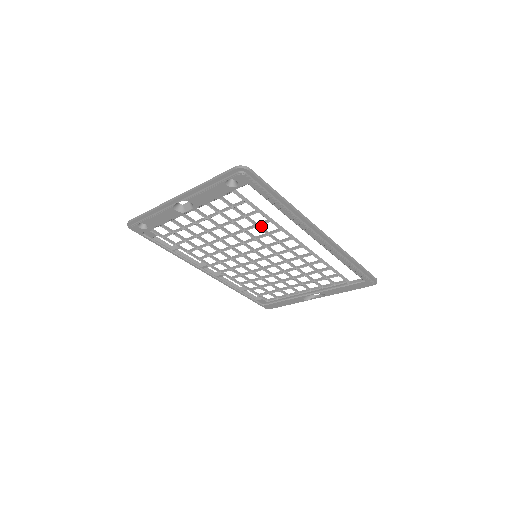
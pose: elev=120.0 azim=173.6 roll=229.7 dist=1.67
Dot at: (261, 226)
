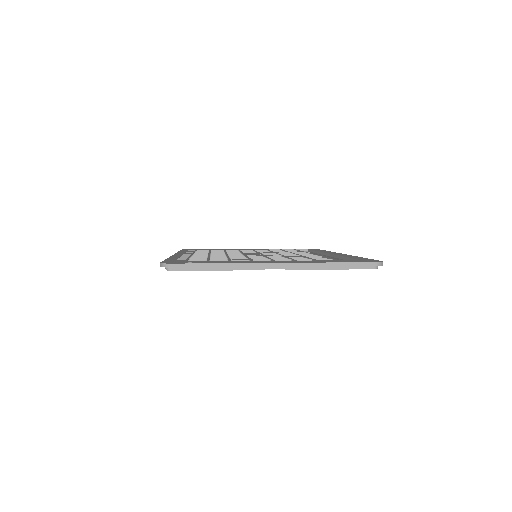
Dot at: (304, 256)
